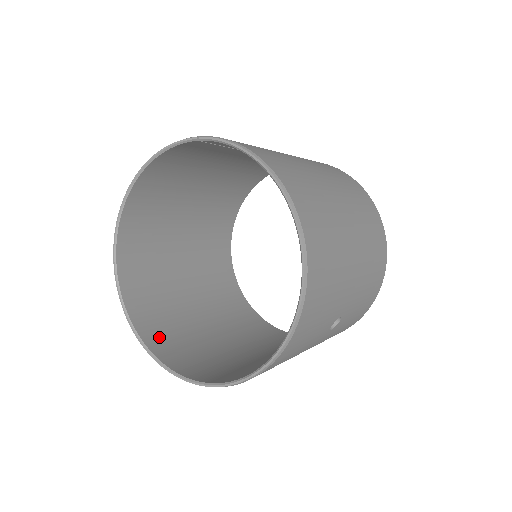
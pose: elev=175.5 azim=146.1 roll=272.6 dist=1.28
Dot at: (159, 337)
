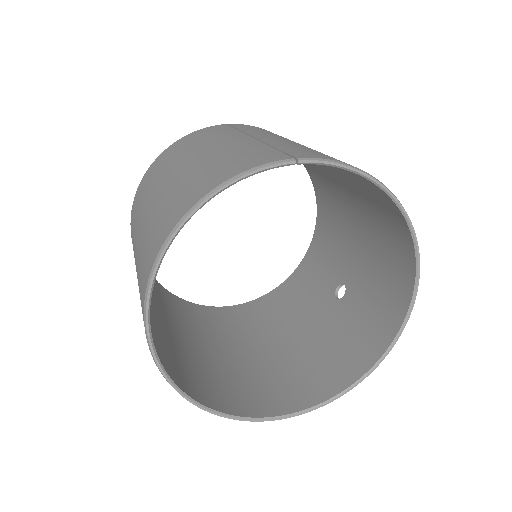
Dot at: (211, 394)
